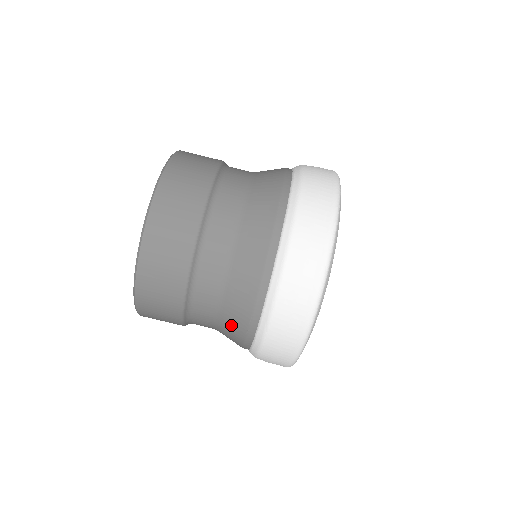
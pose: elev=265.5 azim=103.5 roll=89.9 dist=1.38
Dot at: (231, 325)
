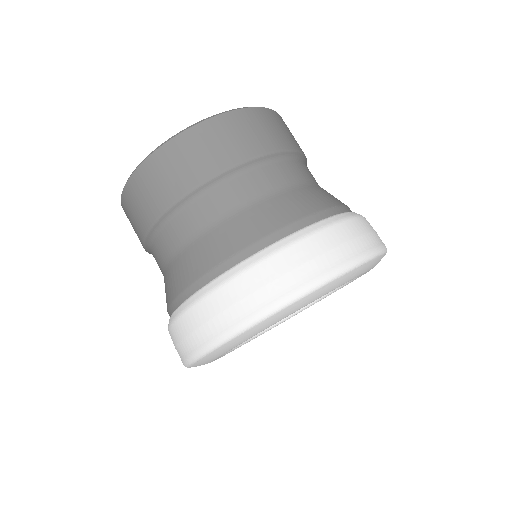
Dot at: (204, 251)
